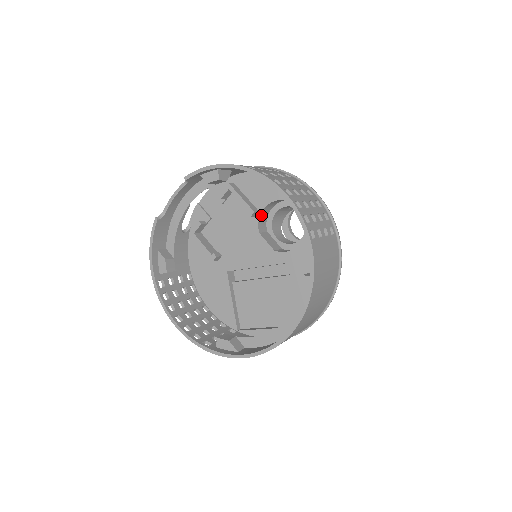
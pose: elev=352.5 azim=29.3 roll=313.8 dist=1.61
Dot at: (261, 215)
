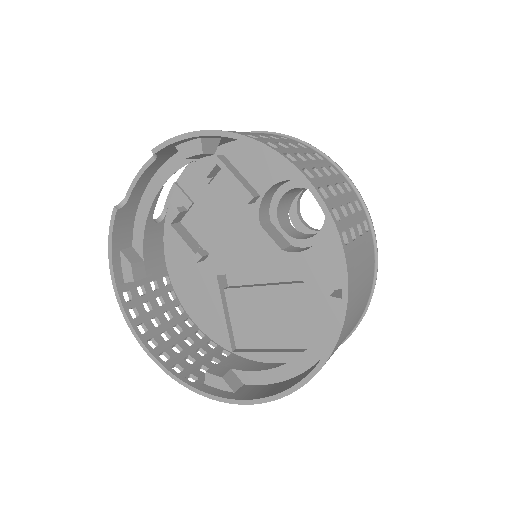
Dot at: (262, 200)
